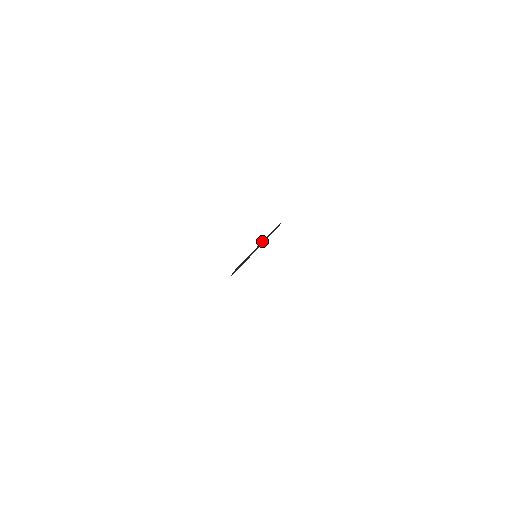
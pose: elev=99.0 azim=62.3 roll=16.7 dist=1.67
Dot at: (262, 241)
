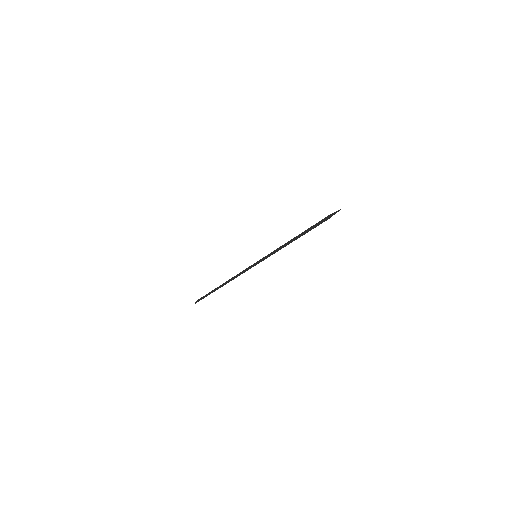
Dot at: occluded
